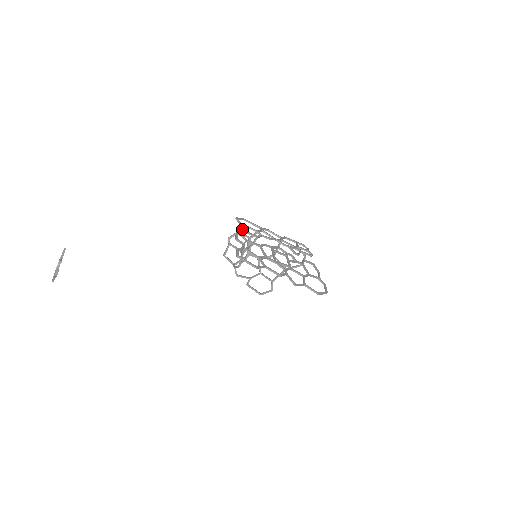
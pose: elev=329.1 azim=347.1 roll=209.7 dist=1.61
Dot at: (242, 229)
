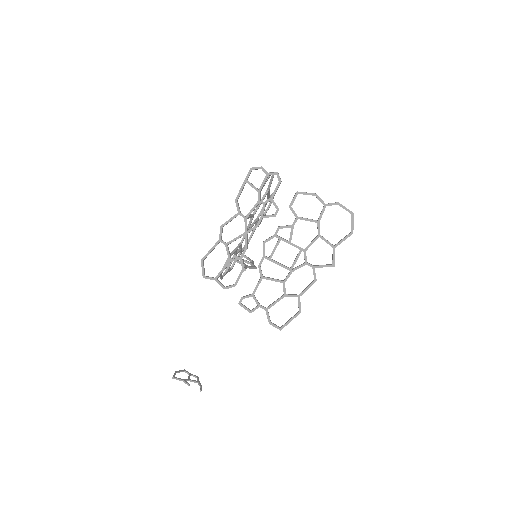
Dot at: occluded
